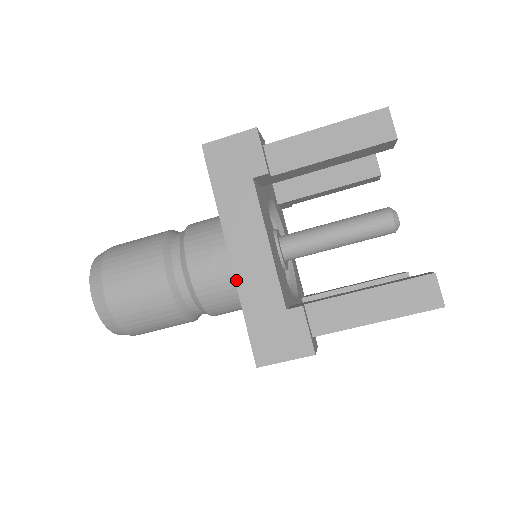
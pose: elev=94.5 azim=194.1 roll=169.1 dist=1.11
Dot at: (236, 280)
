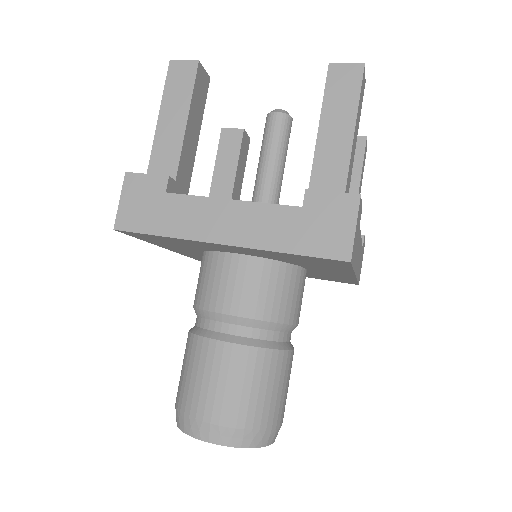
Dot at: (251, 247)
